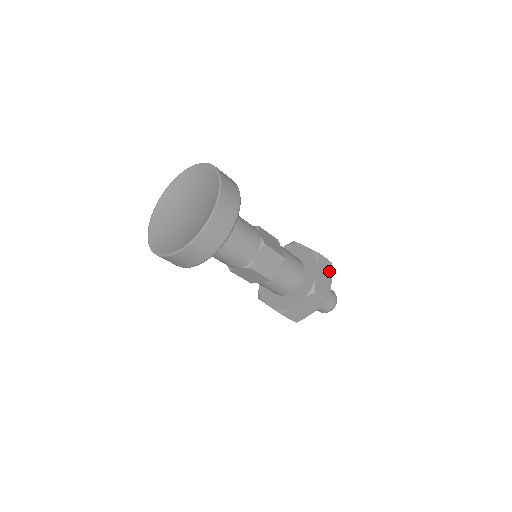
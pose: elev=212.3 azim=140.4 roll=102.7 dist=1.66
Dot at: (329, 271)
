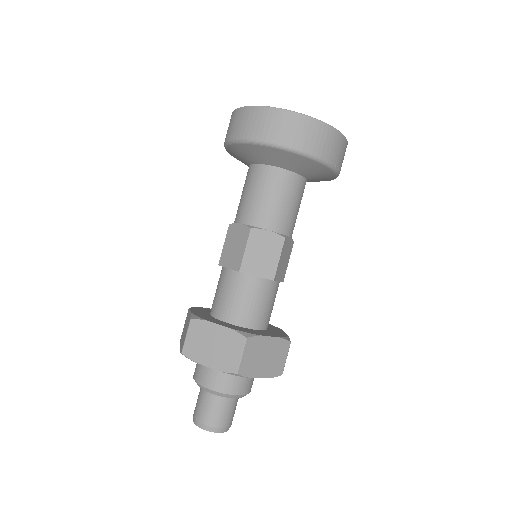
Dot at: occluded
